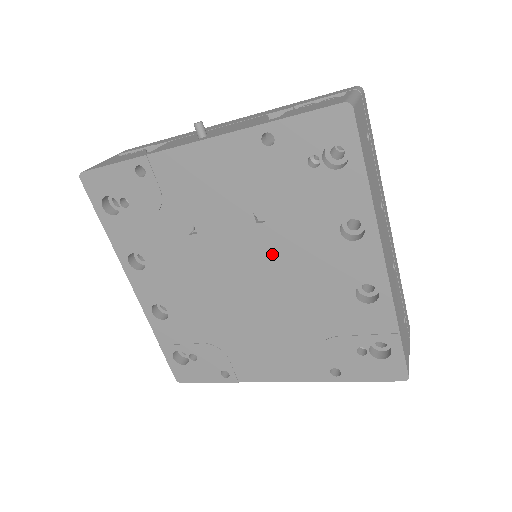
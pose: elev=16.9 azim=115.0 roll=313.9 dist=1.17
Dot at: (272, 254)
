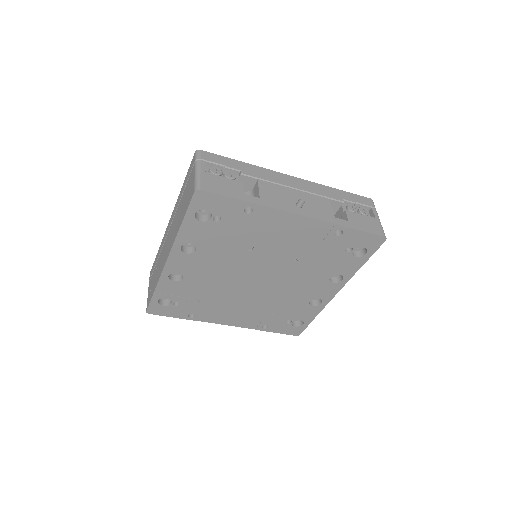
Dot at: (287, 274)
